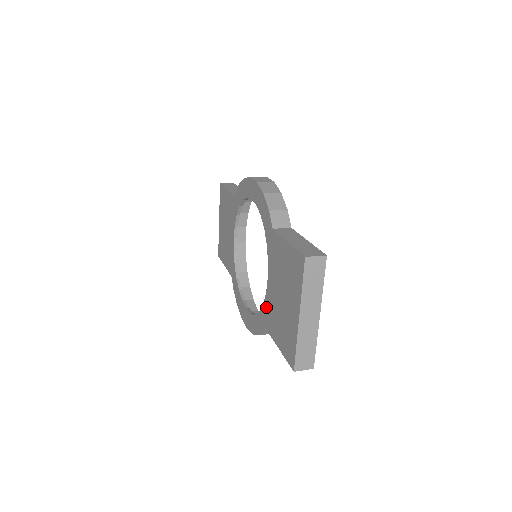
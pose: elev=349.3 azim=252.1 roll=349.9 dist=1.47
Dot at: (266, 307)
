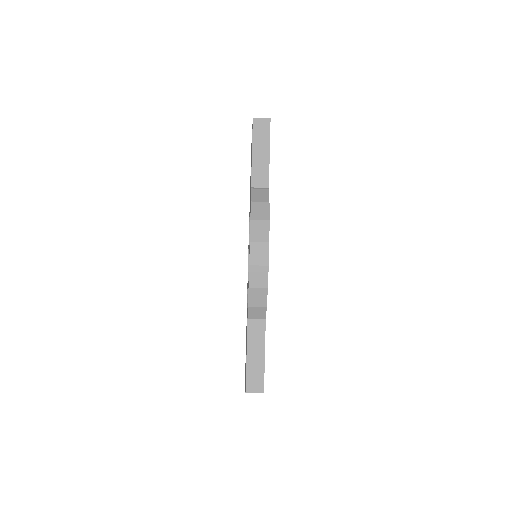
Dot at: occluded
